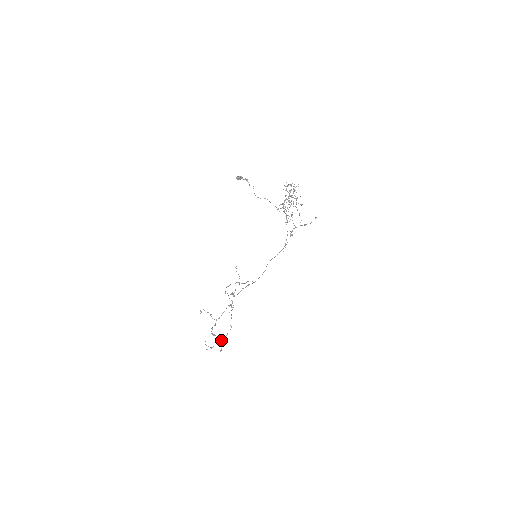
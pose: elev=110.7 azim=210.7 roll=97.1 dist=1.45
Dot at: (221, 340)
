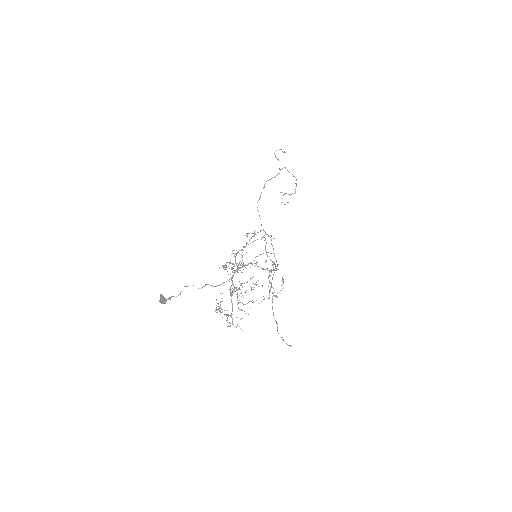
Dot at: occluded
